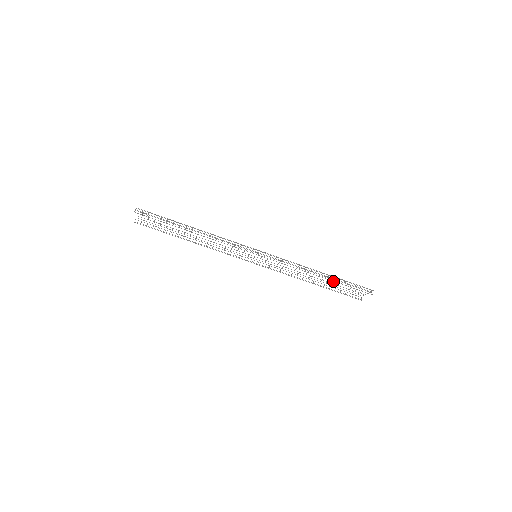
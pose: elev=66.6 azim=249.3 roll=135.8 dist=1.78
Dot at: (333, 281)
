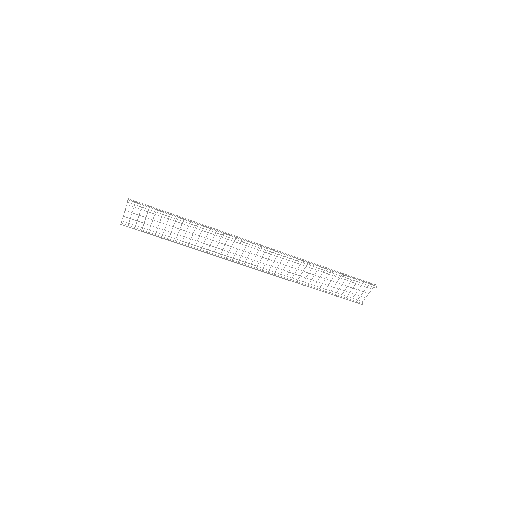
Dot at: occluded
